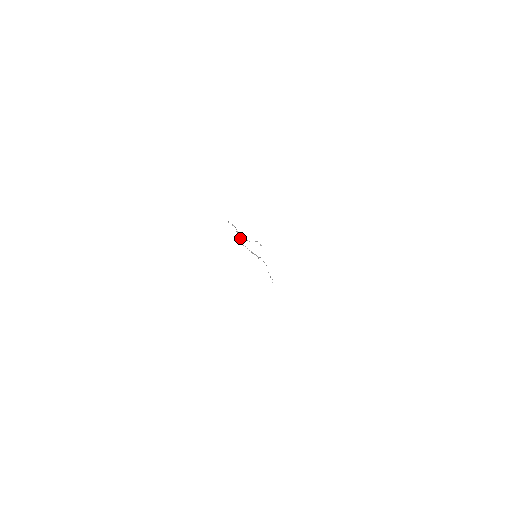
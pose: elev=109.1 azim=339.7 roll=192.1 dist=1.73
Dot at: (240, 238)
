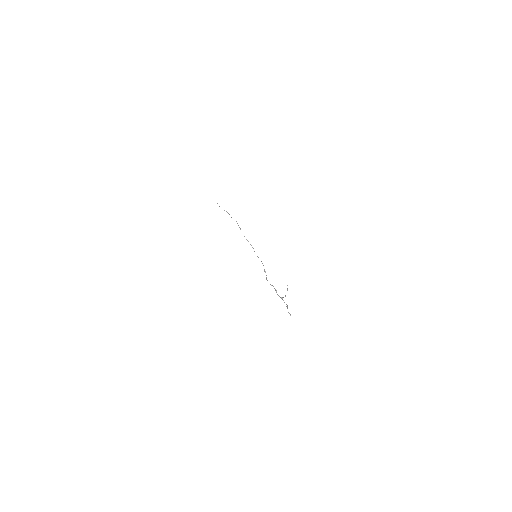
Dot at: (281, 298)
